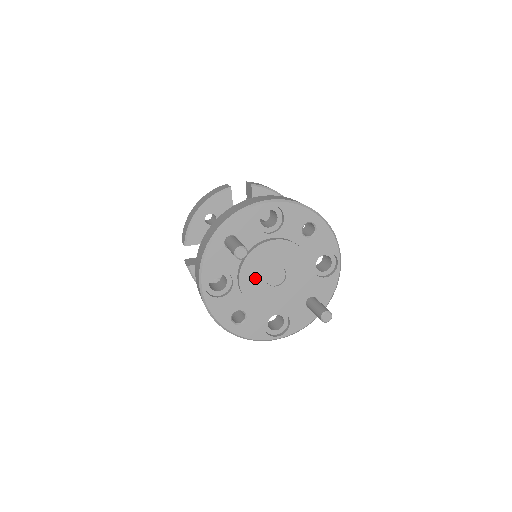
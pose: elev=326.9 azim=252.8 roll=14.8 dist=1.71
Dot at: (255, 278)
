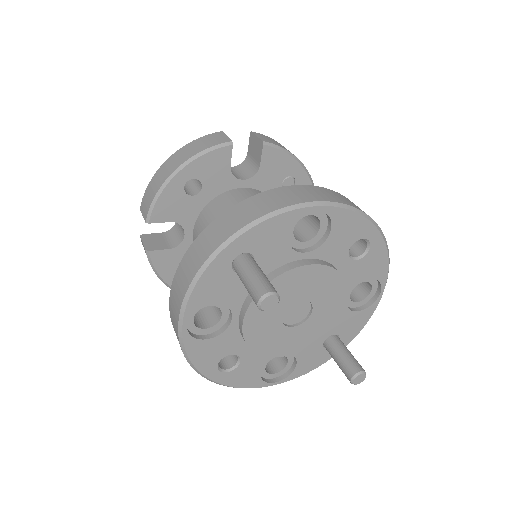
Dot at: (267, 316)
